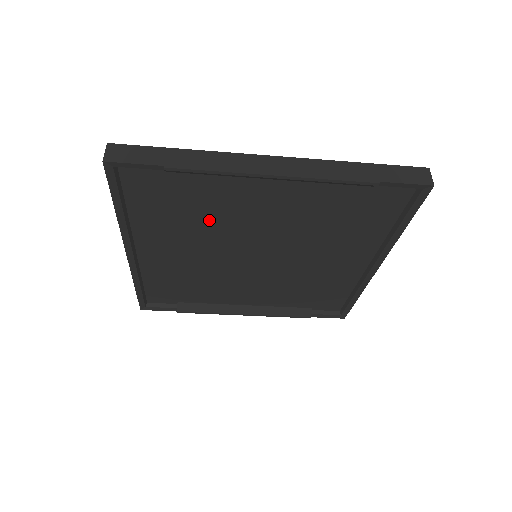
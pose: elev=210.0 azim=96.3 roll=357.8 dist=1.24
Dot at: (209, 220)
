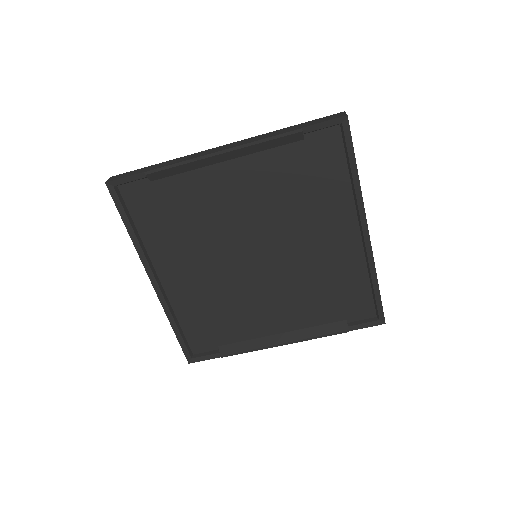
Dot at: (200, 223)
